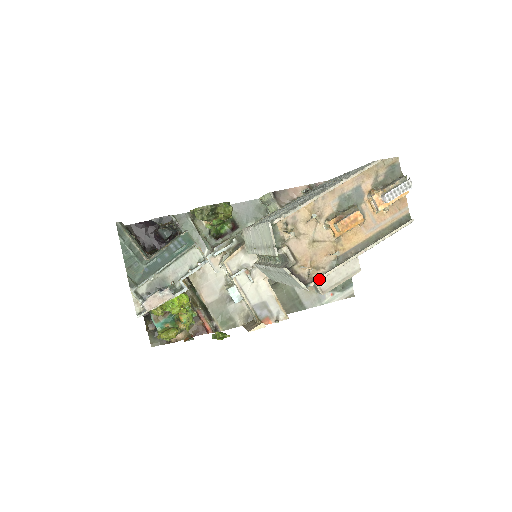
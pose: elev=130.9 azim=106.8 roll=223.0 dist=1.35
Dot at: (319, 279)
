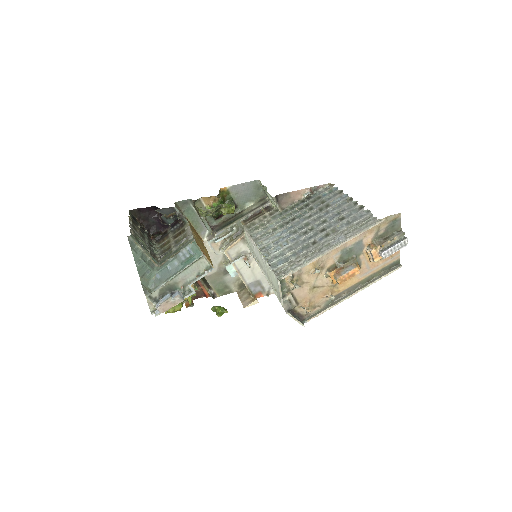
Dot at: occluded
